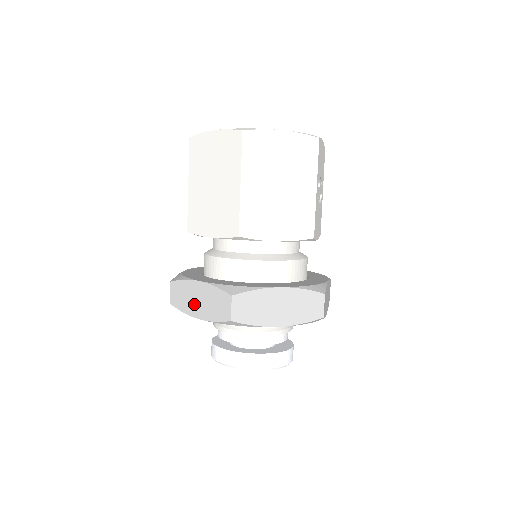
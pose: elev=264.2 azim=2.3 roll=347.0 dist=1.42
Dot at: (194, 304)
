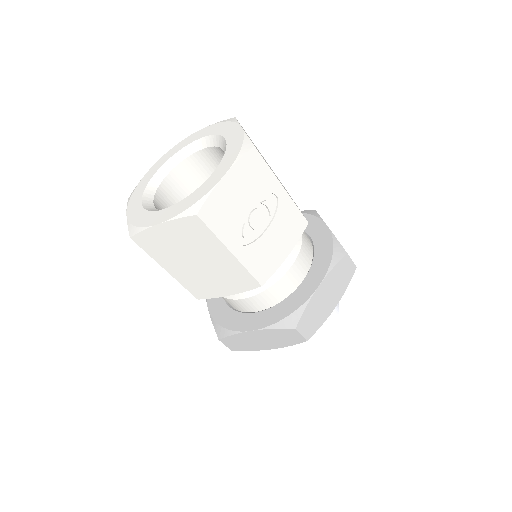
Dot at: occluded
